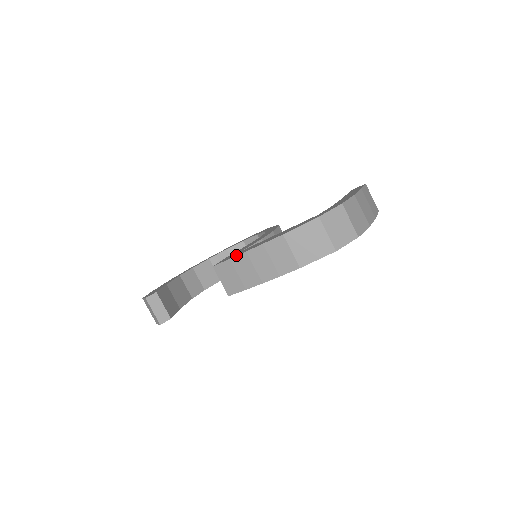
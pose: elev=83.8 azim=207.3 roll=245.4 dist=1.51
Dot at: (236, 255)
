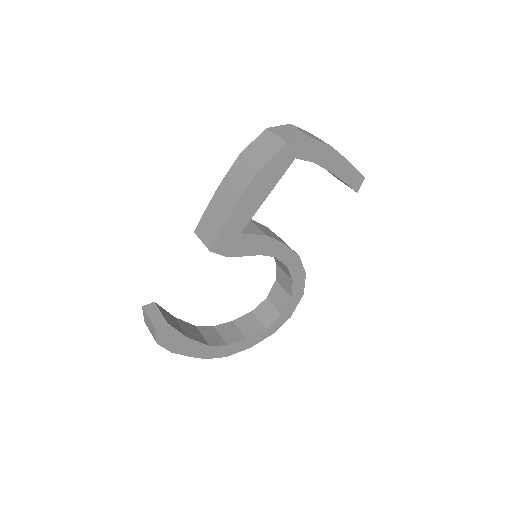
Dot at: (210, 205)
